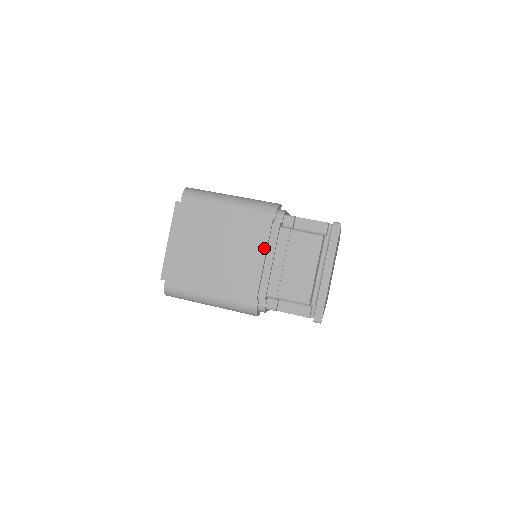
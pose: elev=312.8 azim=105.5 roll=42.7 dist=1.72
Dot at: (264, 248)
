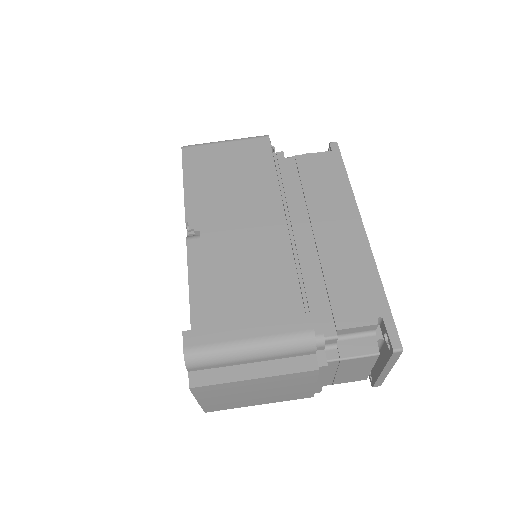
Dot at: (314, 382)
